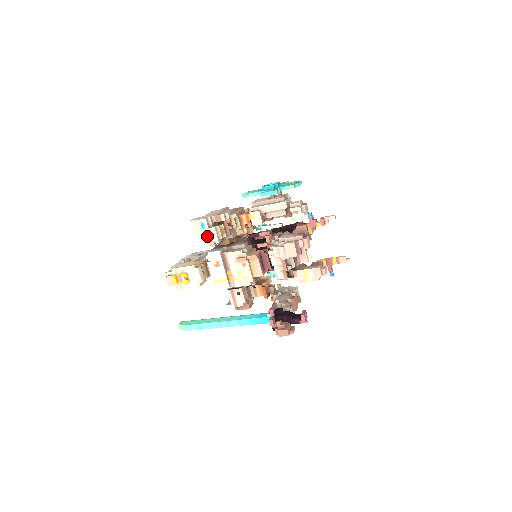
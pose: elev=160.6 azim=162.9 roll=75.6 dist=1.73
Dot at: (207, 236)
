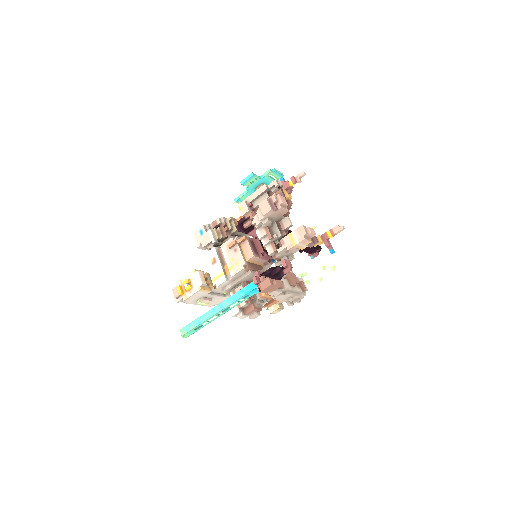
Dot at: (205, 240)
